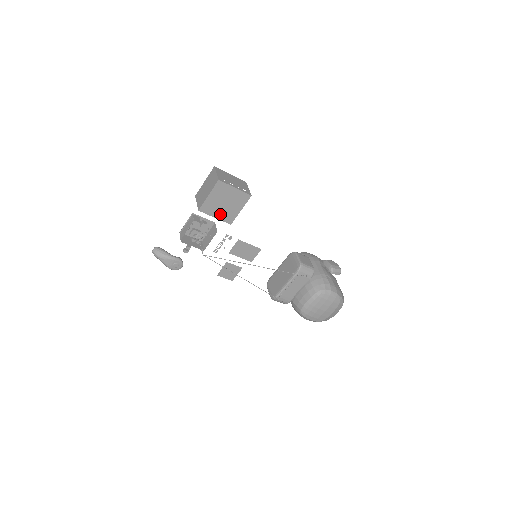
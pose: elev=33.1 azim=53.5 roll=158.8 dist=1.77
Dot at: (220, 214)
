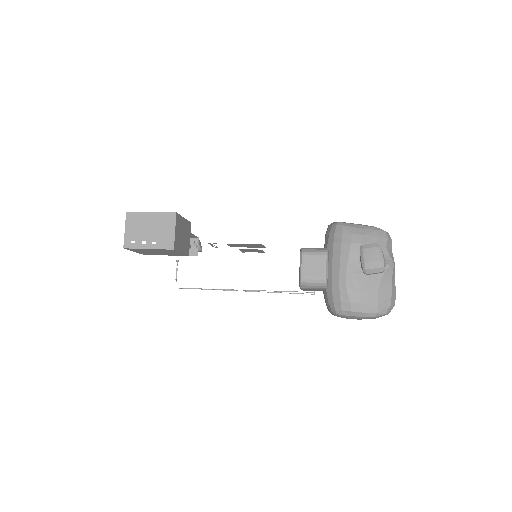
Dot at: (166, 254)
